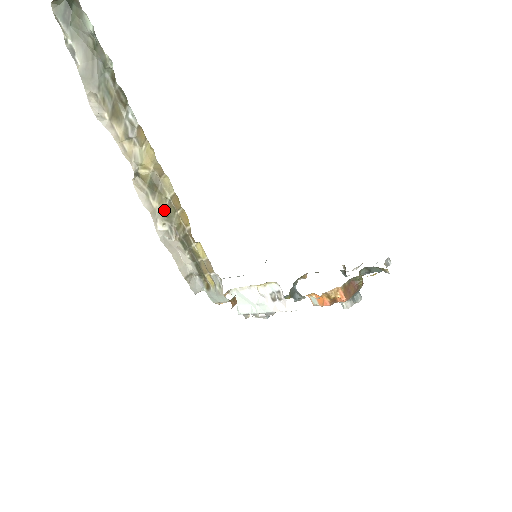
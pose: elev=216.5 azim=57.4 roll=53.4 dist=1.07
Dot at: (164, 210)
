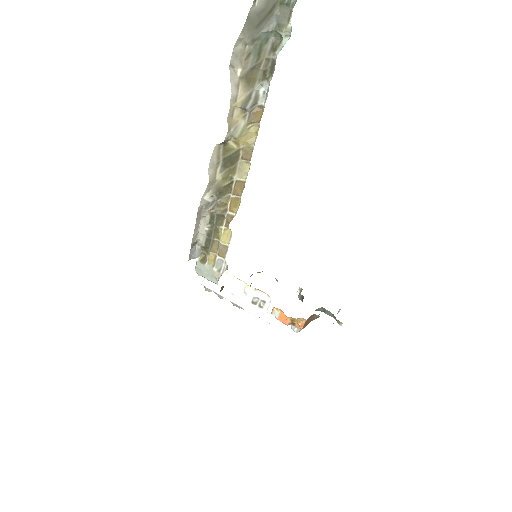
Dot at: (222, 186)
